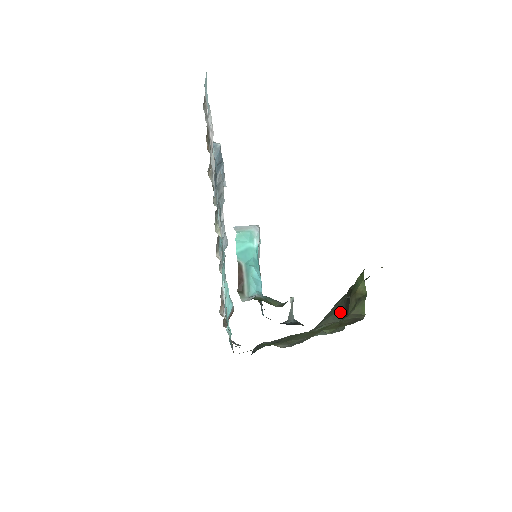
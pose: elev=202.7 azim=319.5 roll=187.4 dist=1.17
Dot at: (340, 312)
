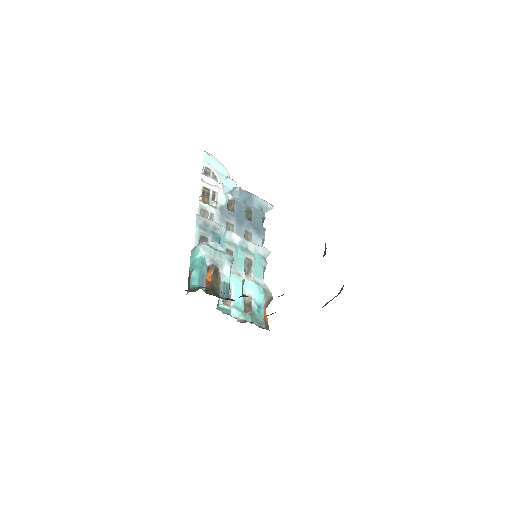
Dot at: occluded
